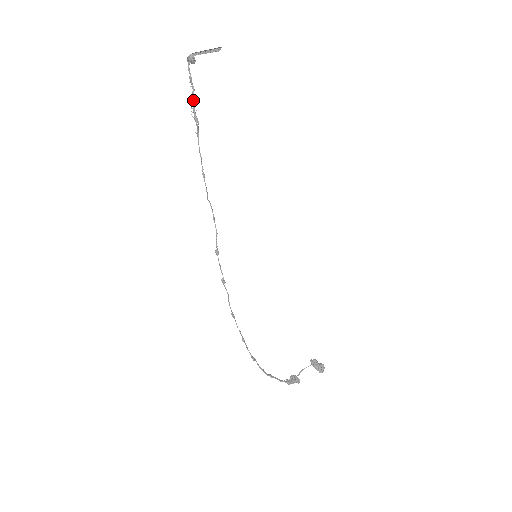
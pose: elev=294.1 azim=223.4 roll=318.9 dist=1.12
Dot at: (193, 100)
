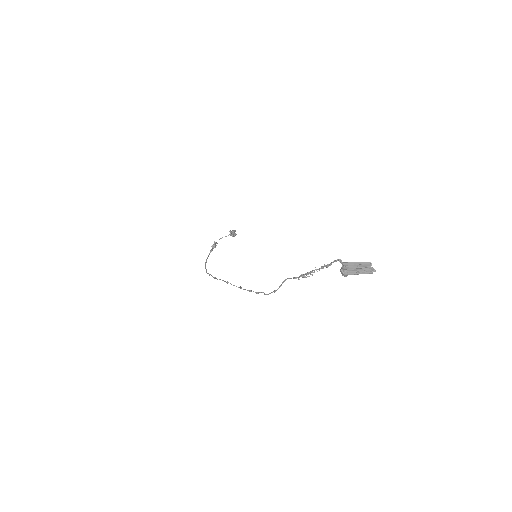
Dot at: occluded
